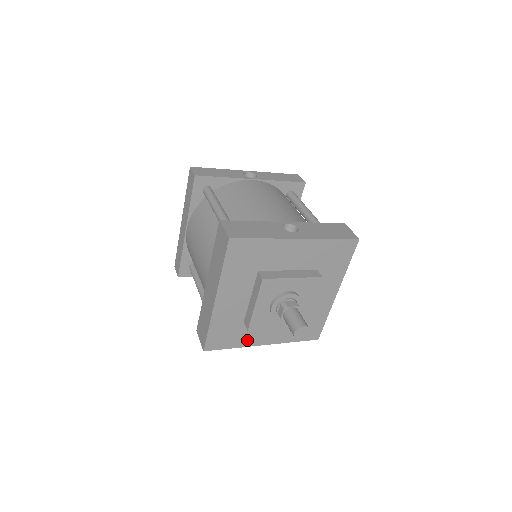
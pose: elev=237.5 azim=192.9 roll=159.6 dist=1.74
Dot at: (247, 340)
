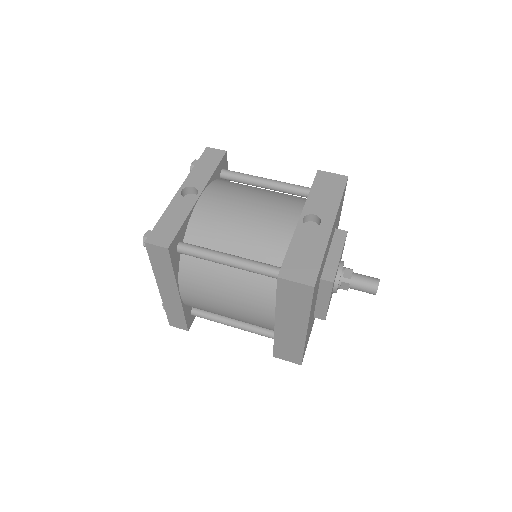
Dot at: occluded
